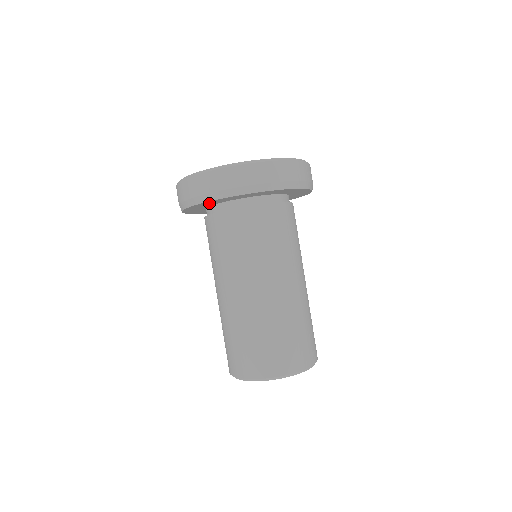
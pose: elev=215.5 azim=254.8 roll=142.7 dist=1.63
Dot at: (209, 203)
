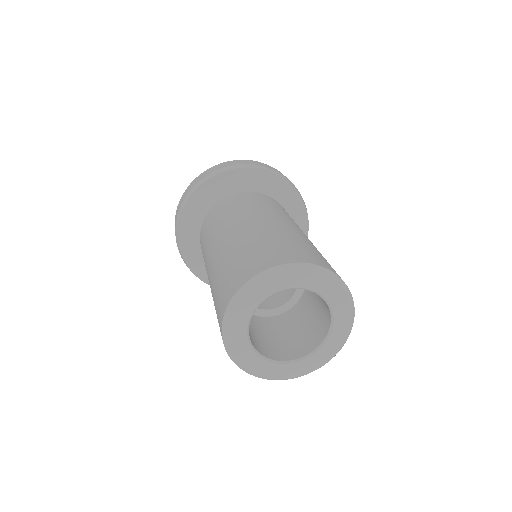
Dot at: (190, 241)
